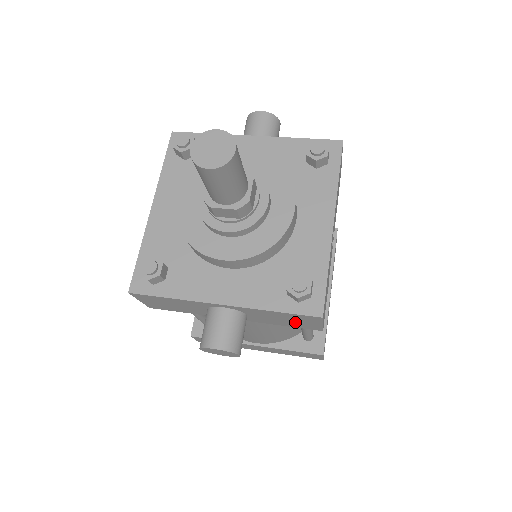
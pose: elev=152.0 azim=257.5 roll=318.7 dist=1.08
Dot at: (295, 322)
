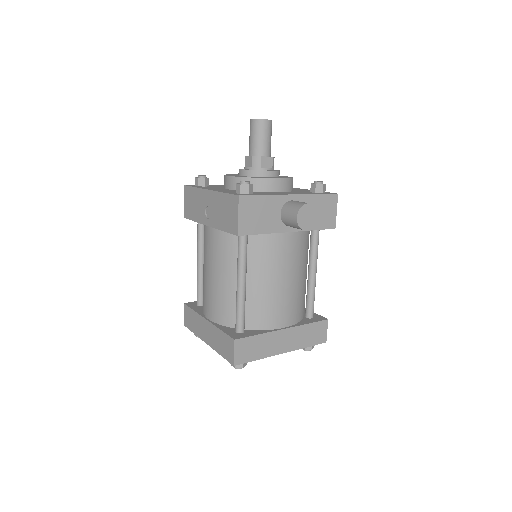
Dot at: (324, 215)
